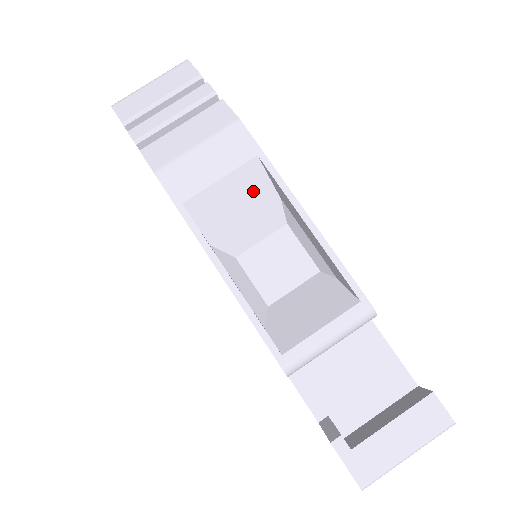
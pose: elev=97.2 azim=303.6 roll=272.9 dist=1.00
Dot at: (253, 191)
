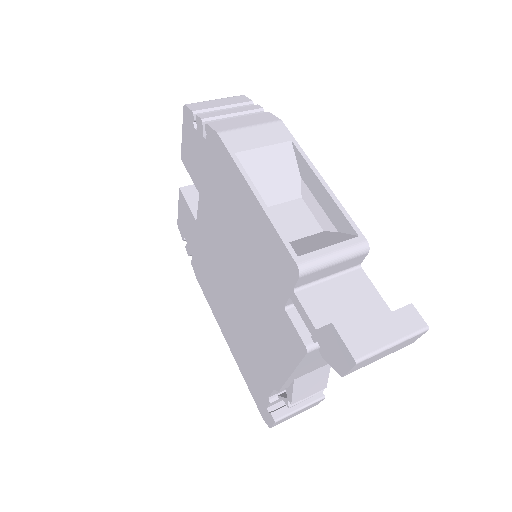
Dot at: (283, 164)
